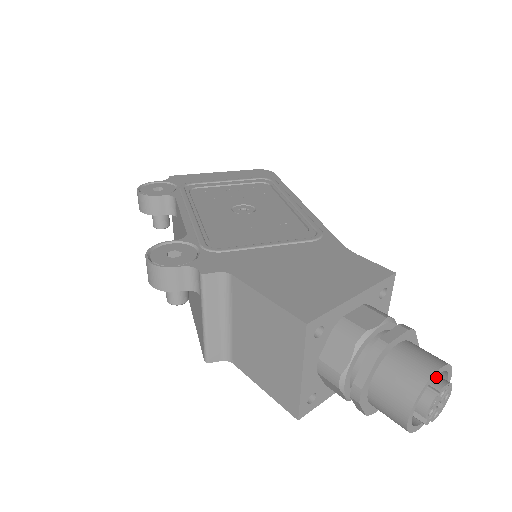
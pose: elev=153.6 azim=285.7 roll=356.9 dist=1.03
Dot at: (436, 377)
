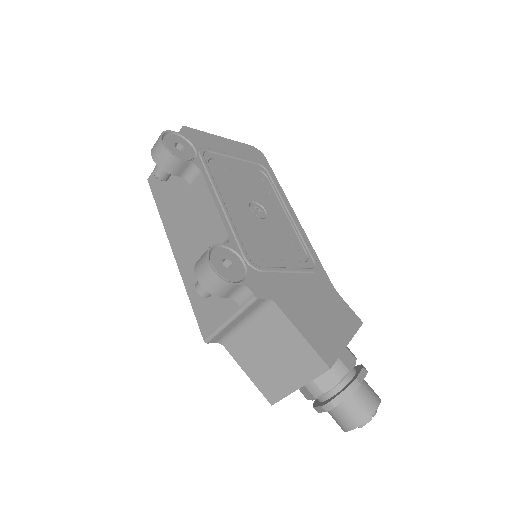
Dot at: occluded
